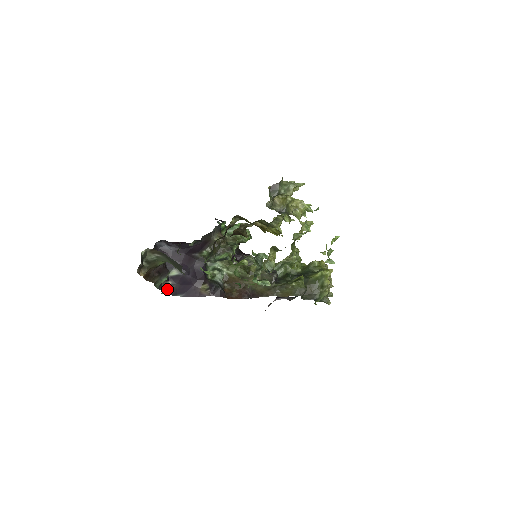
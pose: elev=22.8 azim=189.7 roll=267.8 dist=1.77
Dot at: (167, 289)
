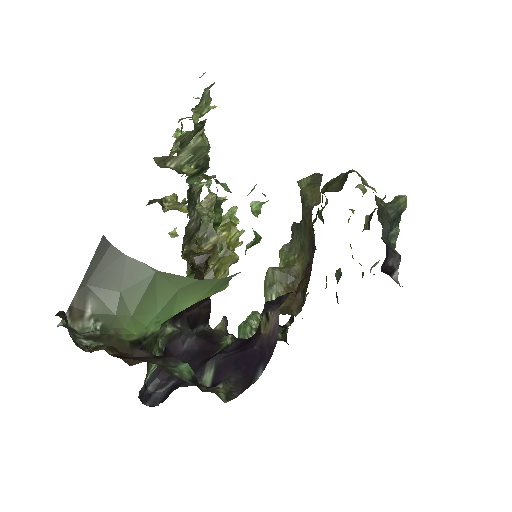
Dot at: (227, 394)
